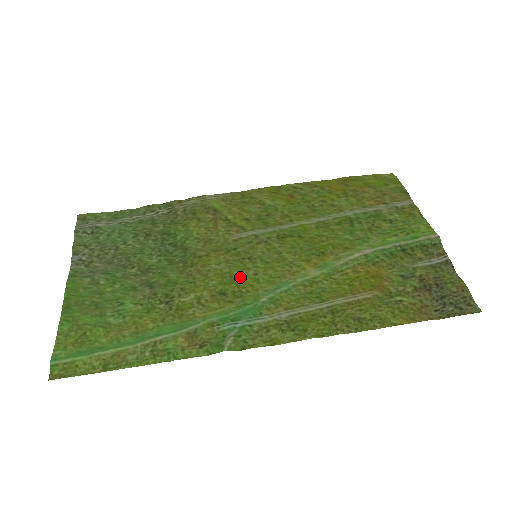
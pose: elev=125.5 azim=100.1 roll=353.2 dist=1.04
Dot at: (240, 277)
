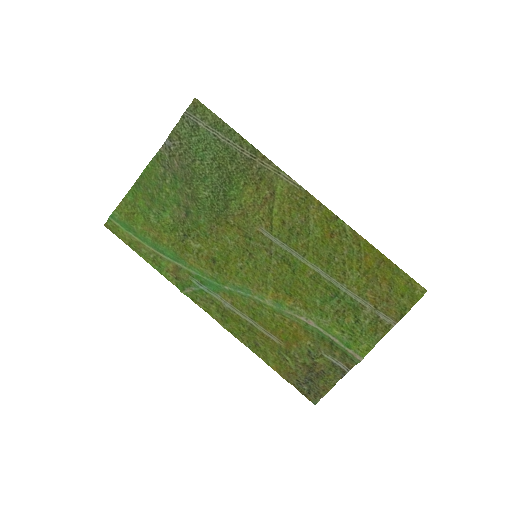
Dot at: (231, 261)
